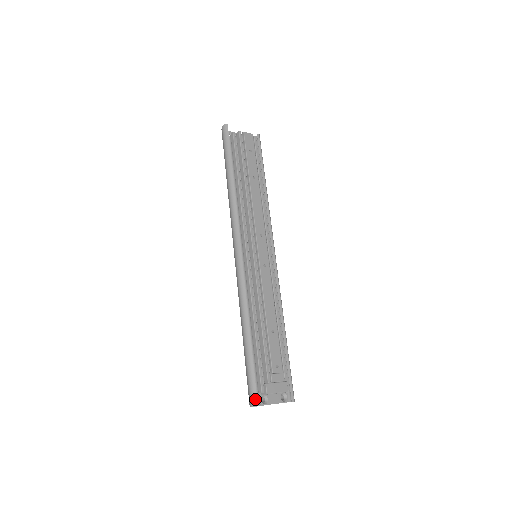
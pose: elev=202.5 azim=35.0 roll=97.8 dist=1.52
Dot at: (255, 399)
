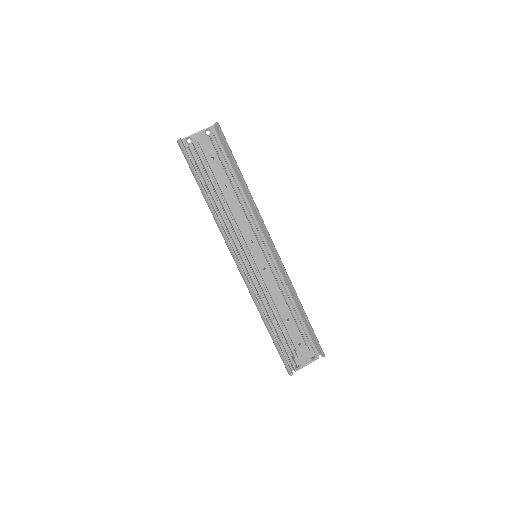
Dot at: (289, 371)
